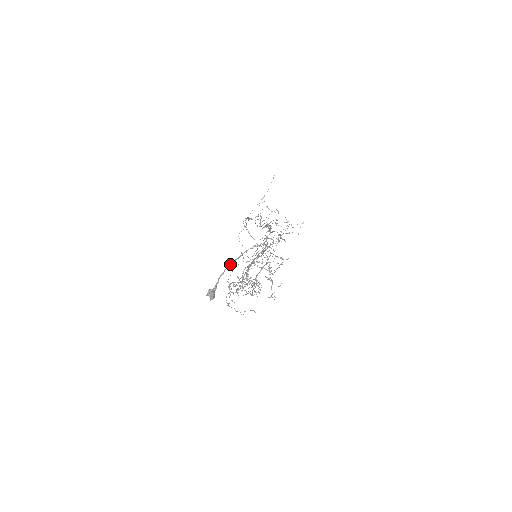
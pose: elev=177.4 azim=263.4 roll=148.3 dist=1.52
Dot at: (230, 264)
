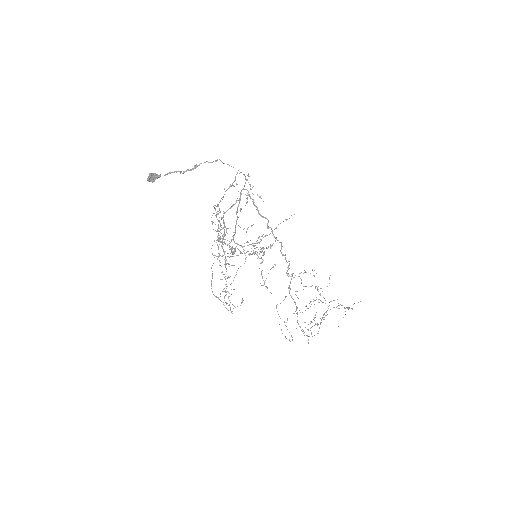
Dot at: (180, 171)
